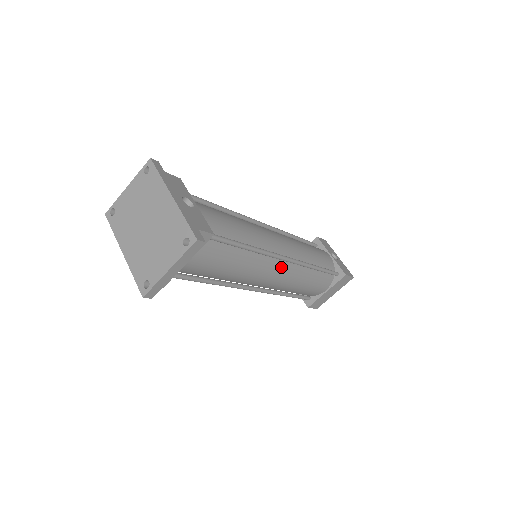
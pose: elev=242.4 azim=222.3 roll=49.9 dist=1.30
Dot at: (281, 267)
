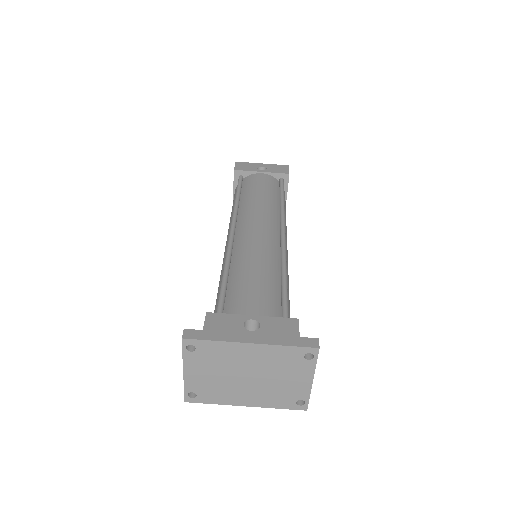
Dot at: occluded
